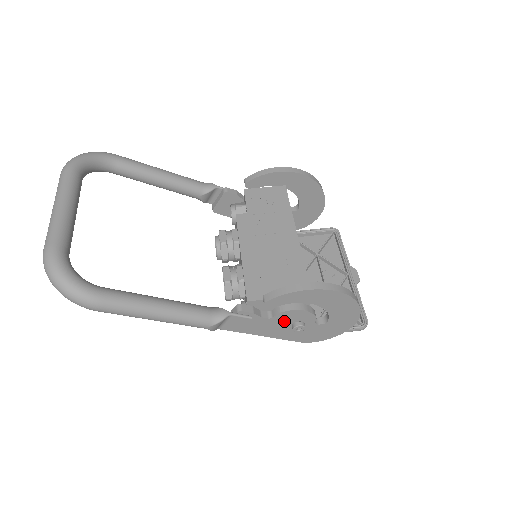
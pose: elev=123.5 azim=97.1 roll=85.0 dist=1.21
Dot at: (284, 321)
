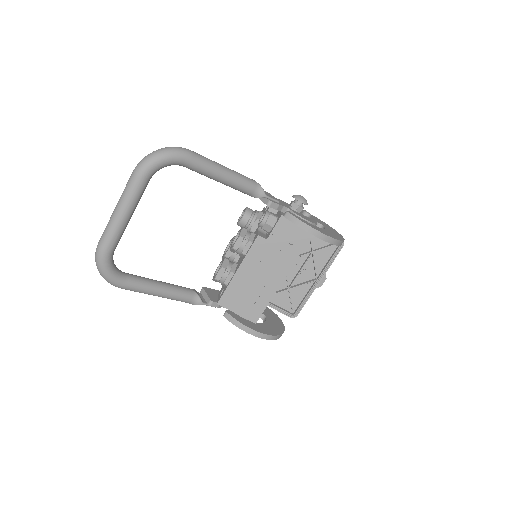
Dot at: occluded
